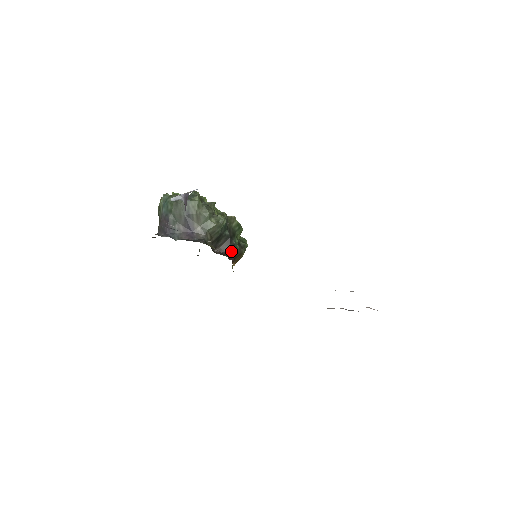
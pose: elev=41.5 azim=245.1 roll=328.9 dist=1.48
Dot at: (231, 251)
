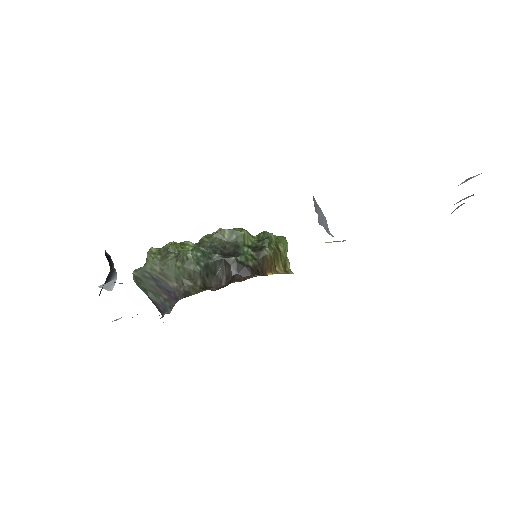
Dot at: (239, 270)
